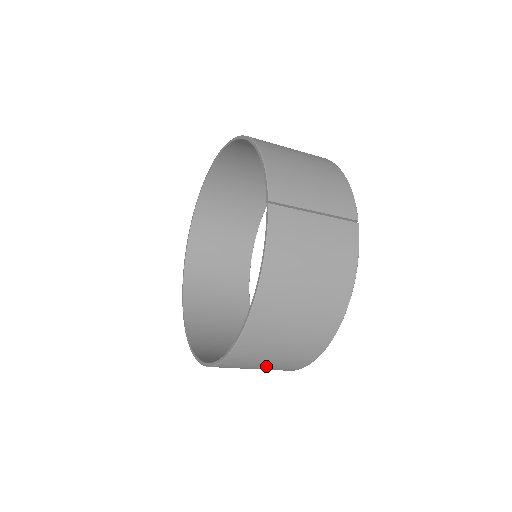
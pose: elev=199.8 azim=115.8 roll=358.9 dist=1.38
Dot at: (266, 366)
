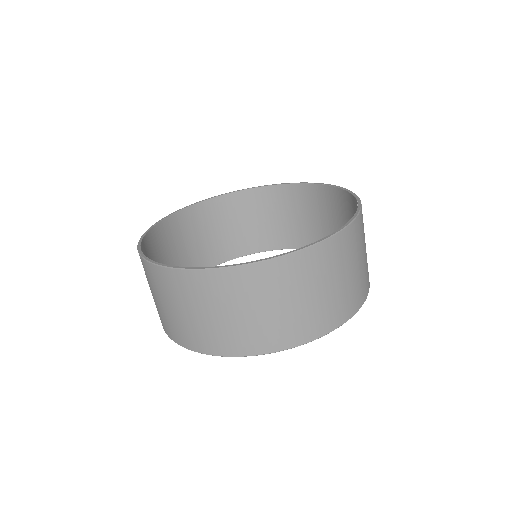
Dot at: (256, 316)
